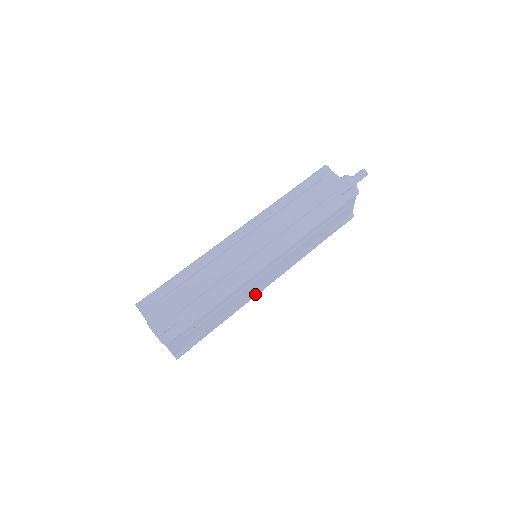
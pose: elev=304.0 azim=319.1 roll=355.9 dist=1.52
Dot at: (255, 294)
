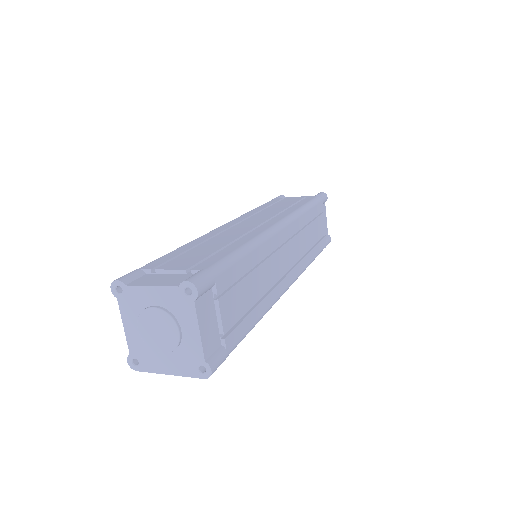
Dot at: (279, 291)
